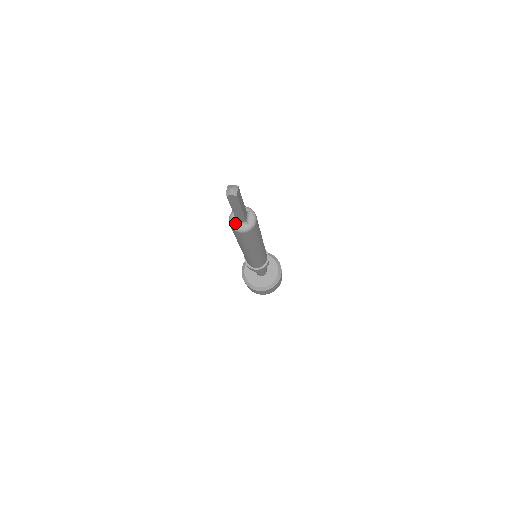
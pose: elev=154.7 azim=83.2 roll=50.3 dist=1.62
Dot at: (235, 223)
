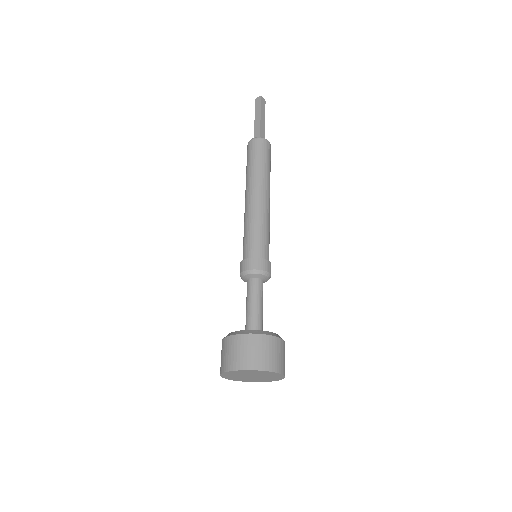
Dot at: occluded
